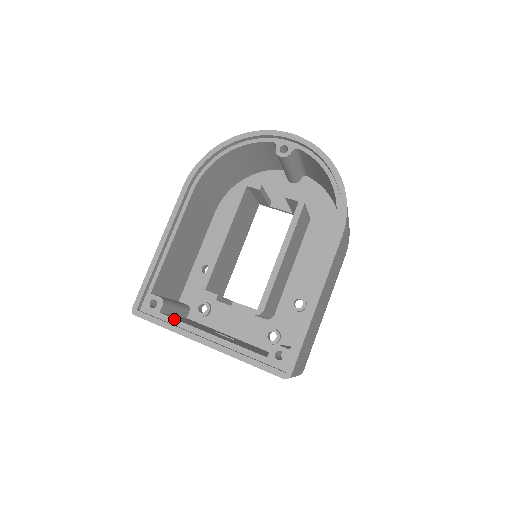
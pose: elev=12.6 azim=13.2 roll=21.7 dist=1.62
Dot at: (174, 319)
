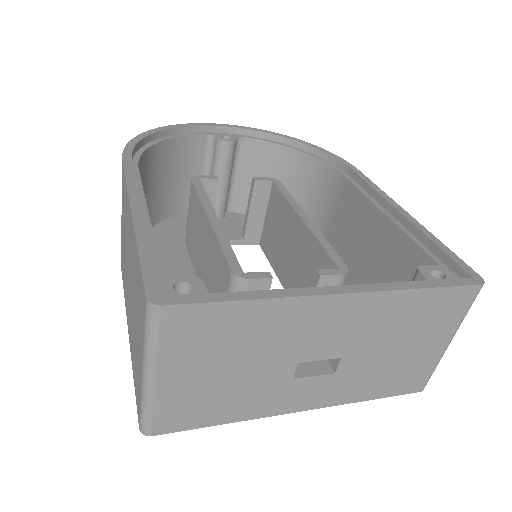
Dot at: occluded
